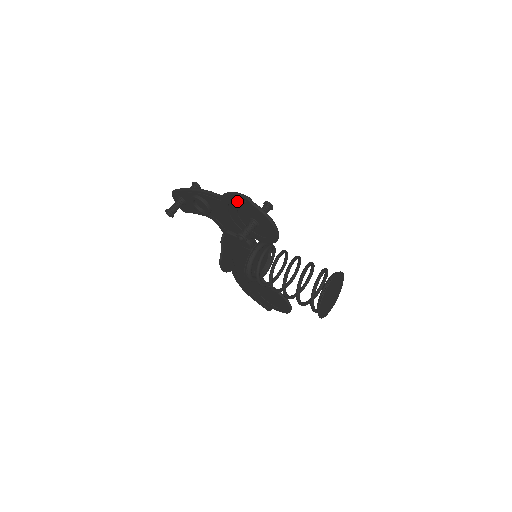
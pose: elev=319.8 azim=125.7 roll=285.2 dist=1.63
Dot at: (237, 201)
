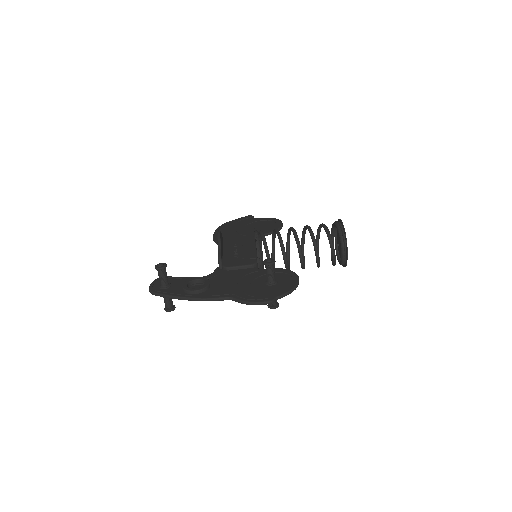
Dot at: occluded
